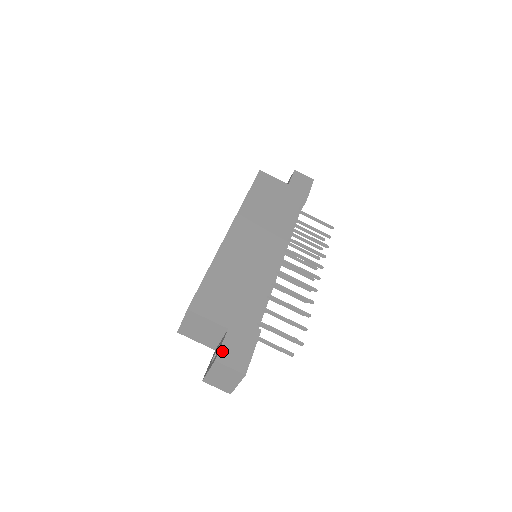
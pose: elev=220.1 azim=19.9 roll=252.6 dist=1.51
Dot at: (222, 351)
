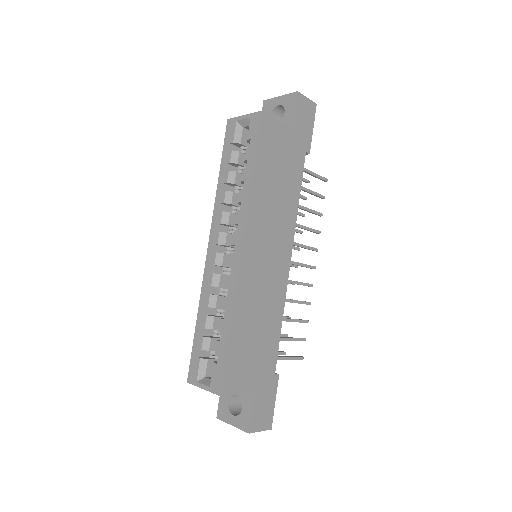
Dot at: (253, 420)
